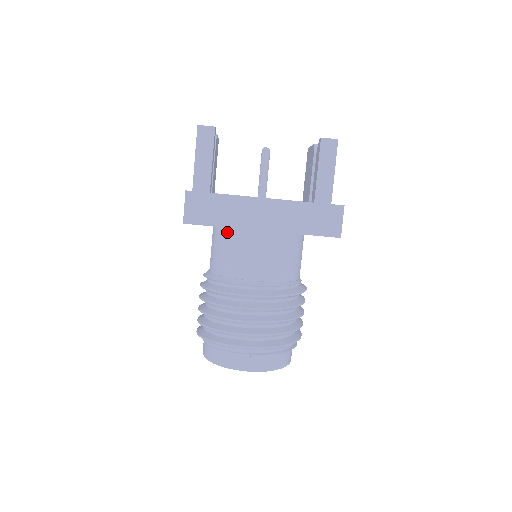
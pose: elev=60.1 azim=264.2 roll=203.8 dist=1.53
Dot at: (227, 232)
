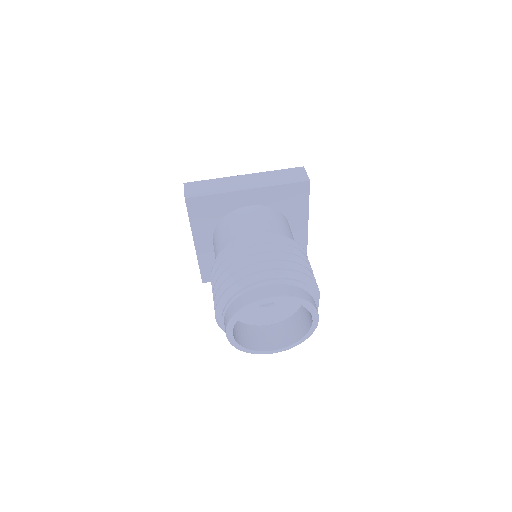
Dot at: (223, 221)
